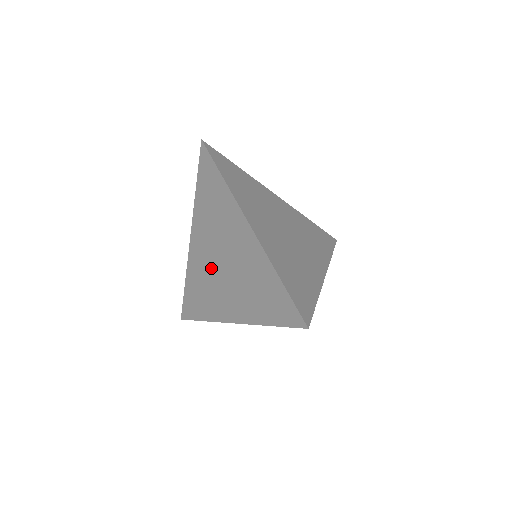
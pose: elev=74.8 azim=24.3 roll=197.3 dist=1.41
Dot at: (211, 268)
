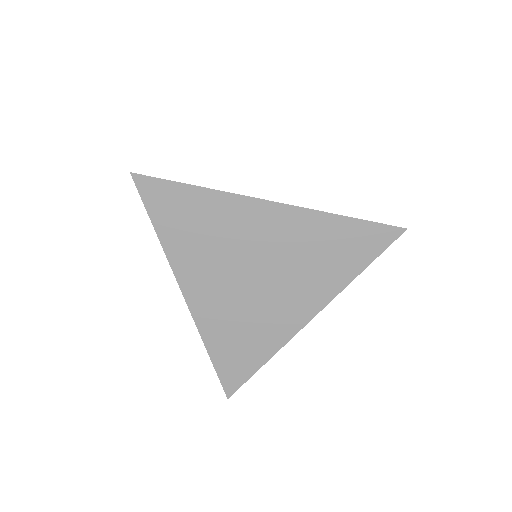
Dot at: occluded
